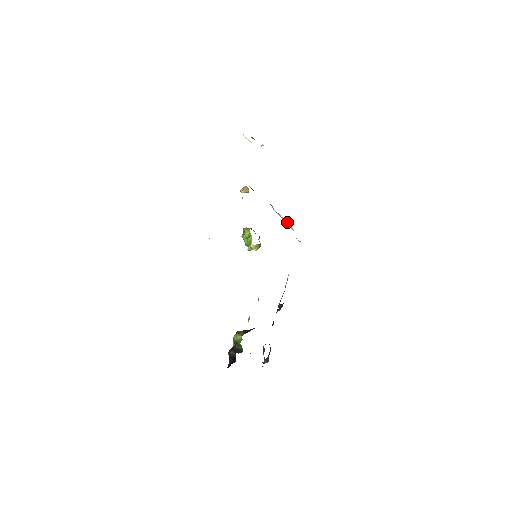
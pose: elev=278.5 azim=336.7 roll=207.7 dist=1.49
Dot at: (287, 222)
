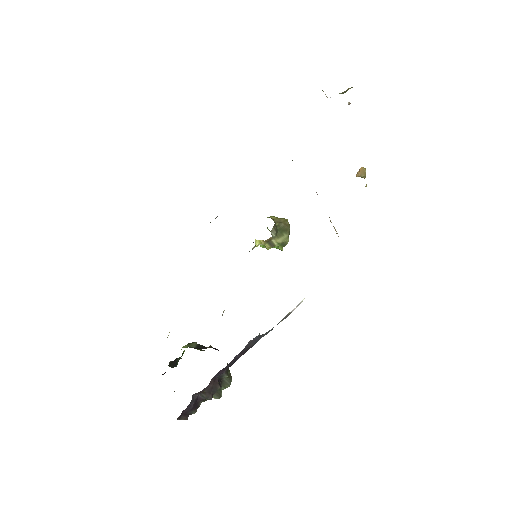
Dot at: (330, 221)
